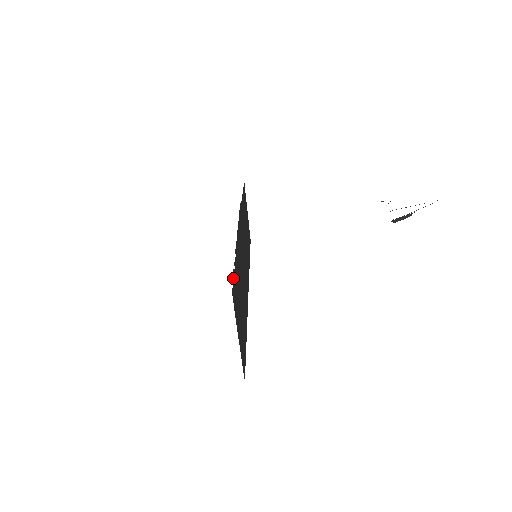
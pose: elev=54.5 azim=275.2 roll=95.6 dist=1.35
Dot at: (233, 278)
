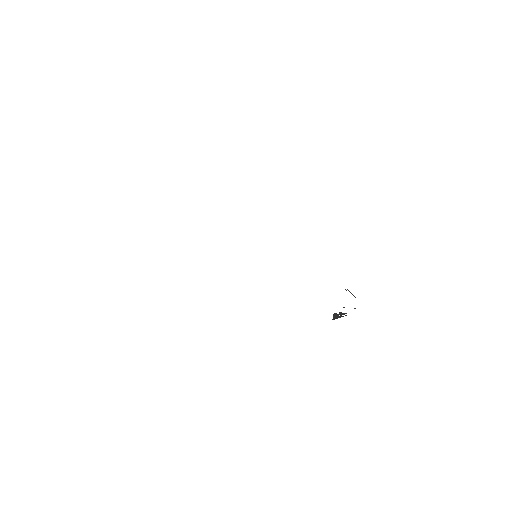
Dot at: occluded
